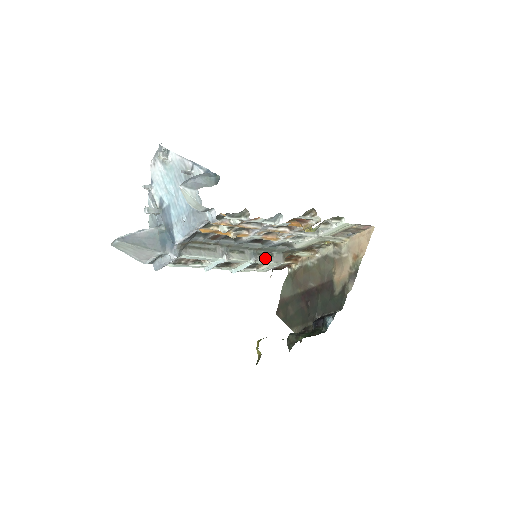
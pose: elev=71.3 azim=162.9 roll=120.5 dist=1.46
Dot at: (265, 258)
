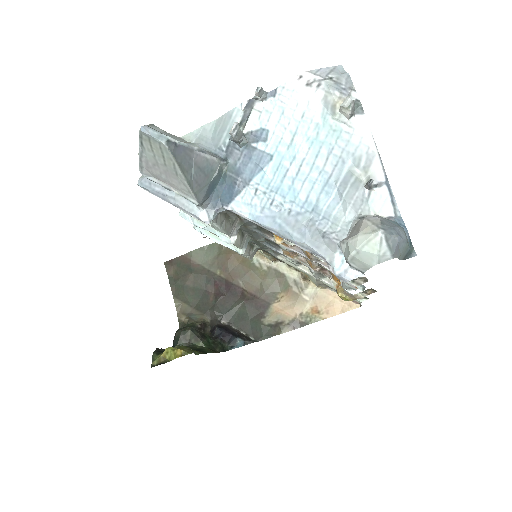
Dot at: (248, 250)
